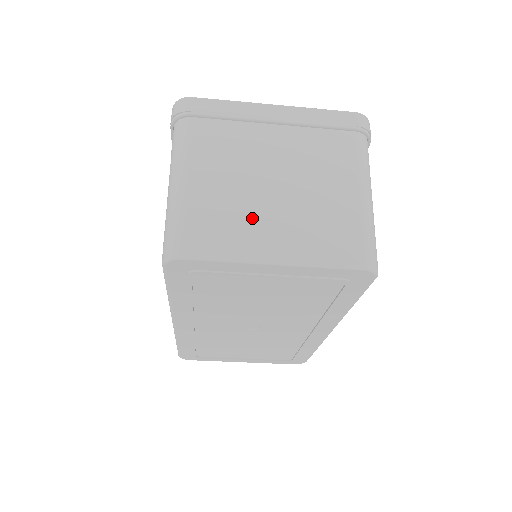
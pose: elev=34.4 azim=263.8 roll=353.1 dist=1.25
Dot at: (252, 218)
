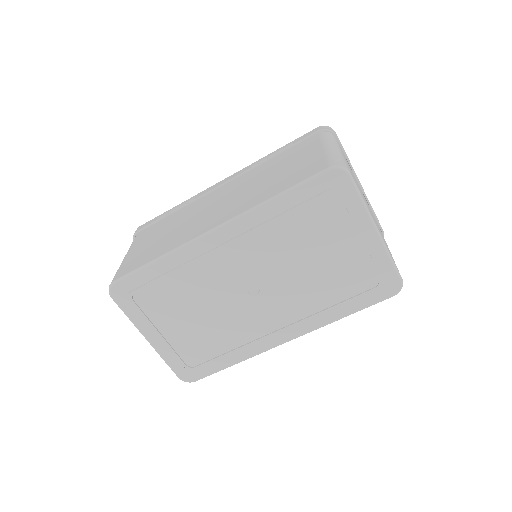
Dot at: occluded
